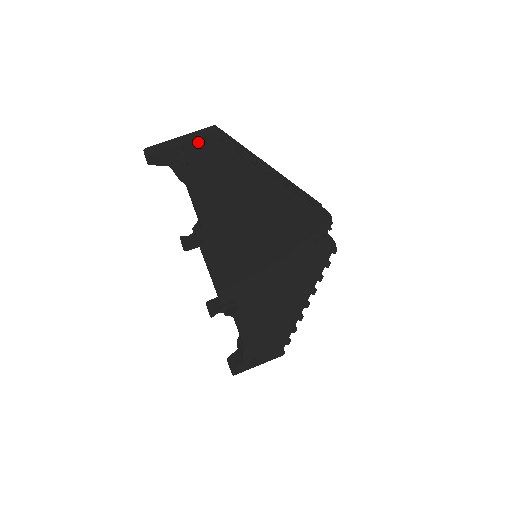
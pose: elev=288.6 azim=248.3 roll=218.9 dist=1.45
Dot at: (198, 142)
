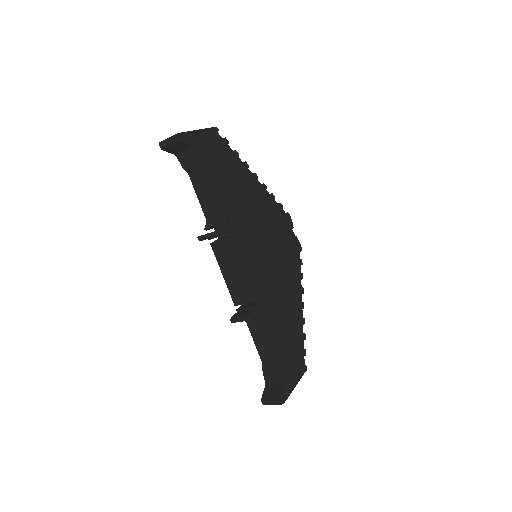
Dot at: (206, 131)
